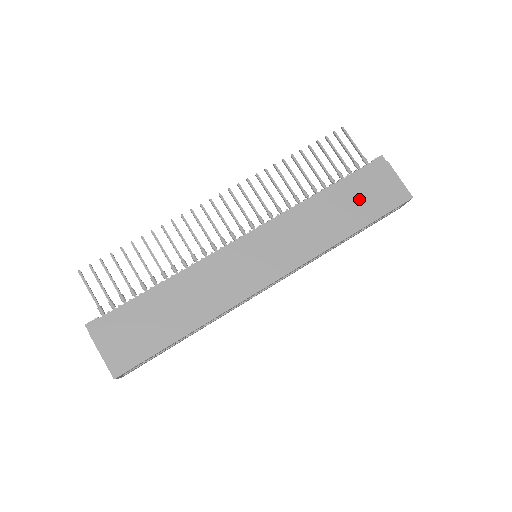
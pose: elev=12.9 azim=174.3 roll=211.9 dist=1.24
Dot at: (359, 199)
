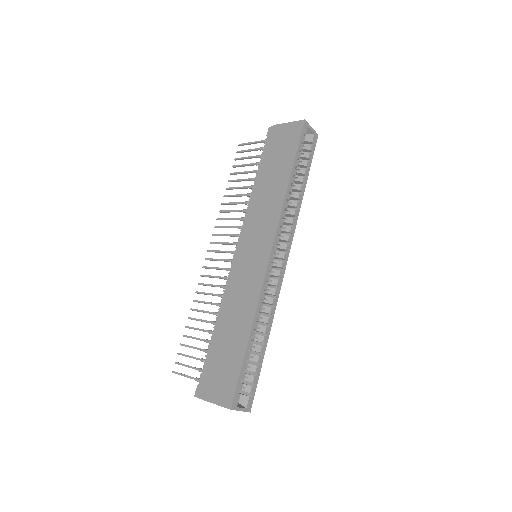
Dot at: (276, 159)
